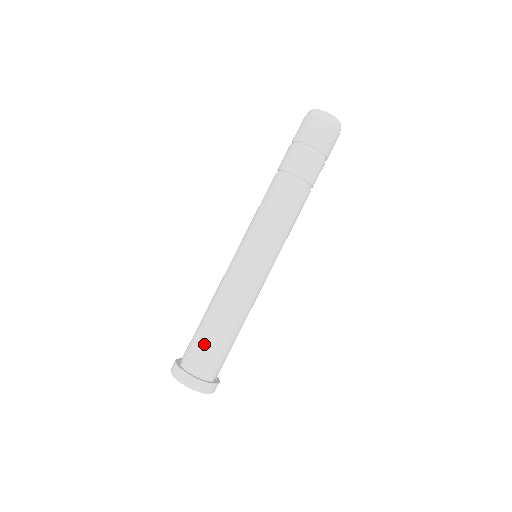
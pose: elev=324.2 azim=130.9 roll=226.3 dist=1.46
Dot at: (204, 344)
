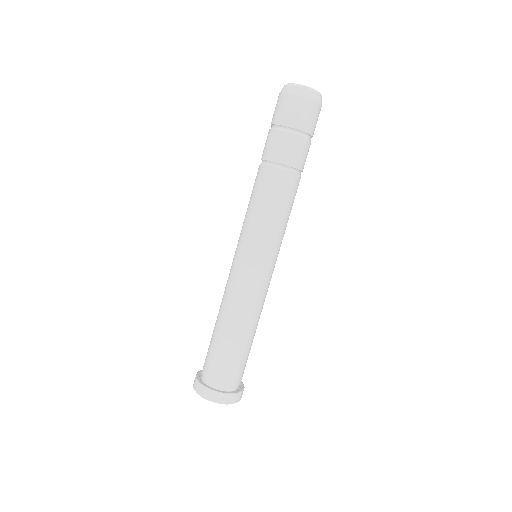
Dot at: (217, 355)
